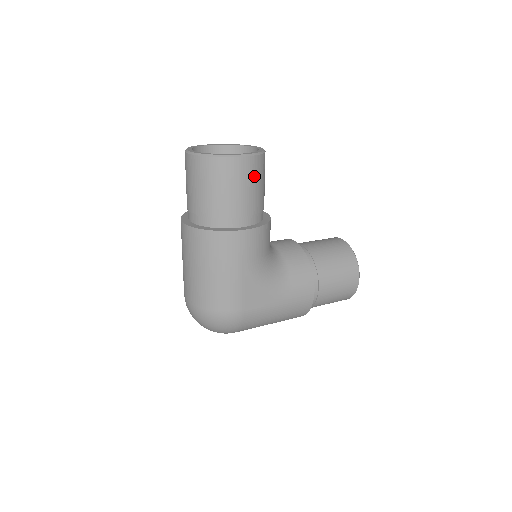
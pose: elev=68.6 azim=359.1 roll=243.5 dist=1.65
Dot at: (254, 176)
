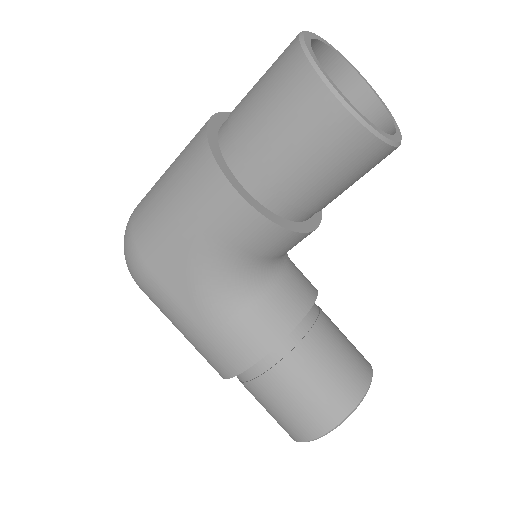
Dot at: (326, 146)
